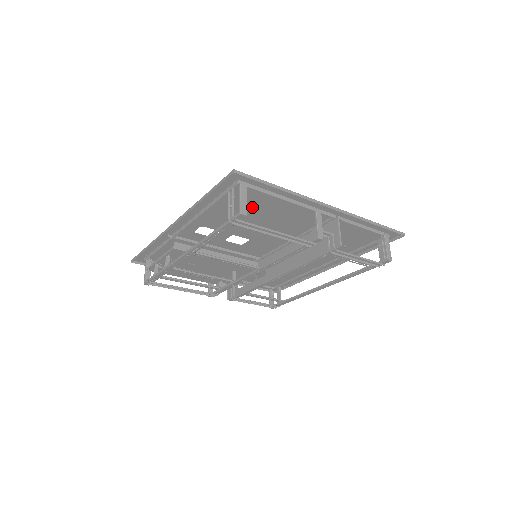
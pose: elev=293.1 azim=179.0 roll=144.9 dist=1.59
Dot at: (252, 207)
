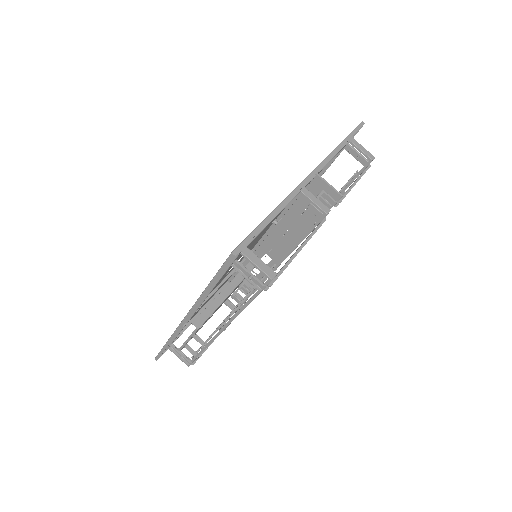
Dot at: occluded
